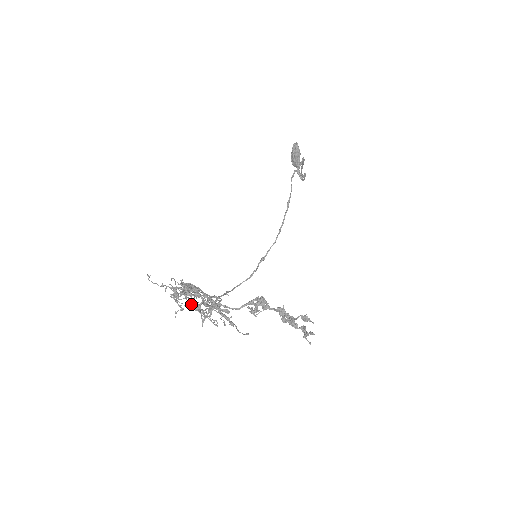
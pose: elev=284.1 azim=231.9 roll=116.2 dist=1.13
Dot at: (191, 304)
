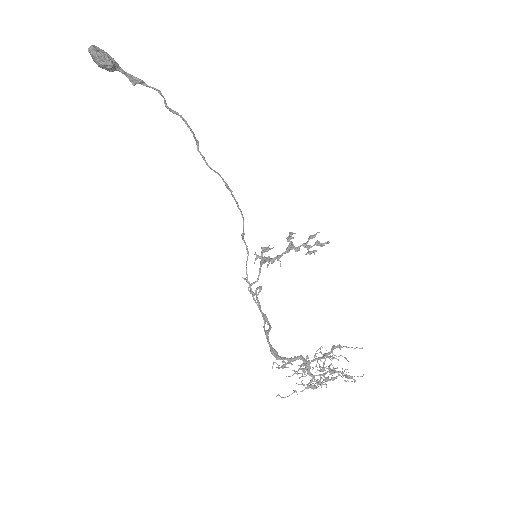
Dot at: occluded
